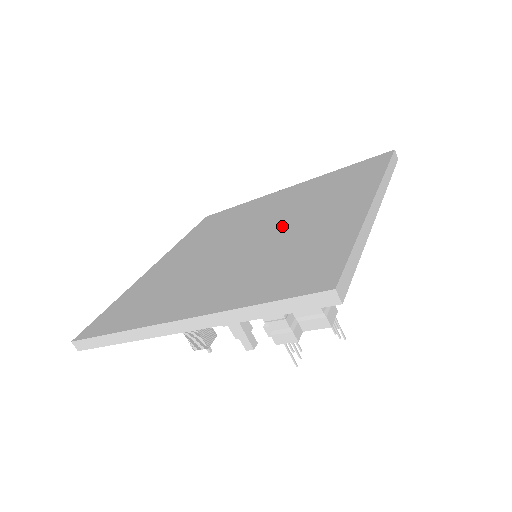
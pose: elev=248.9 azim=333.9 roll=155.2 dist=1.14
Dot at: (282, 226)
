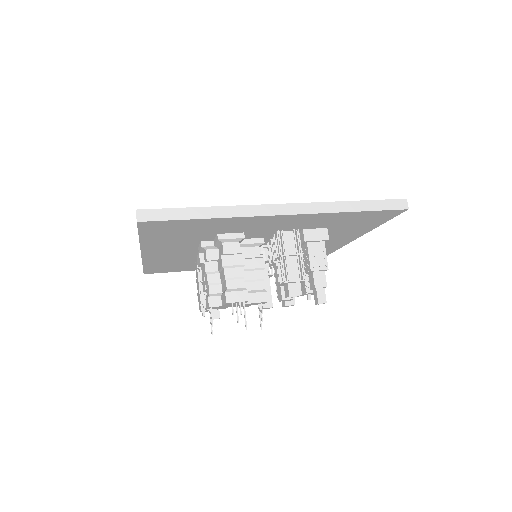
Dot at: occluded
